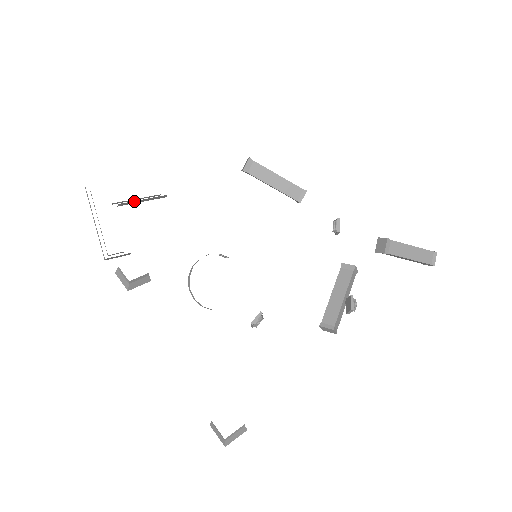
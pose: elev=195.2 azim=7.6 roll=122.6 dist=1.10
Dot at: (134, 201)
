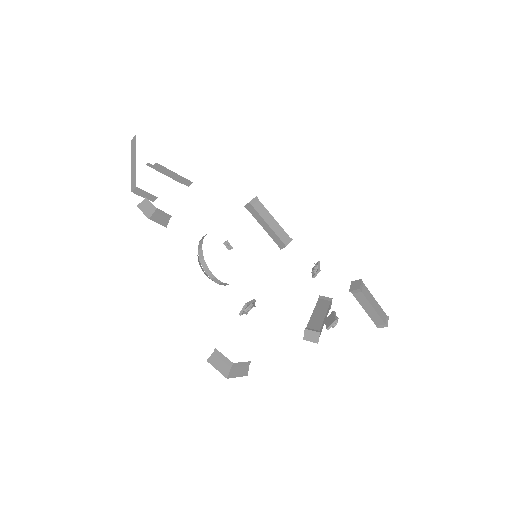
Dot at: (168, 170)
